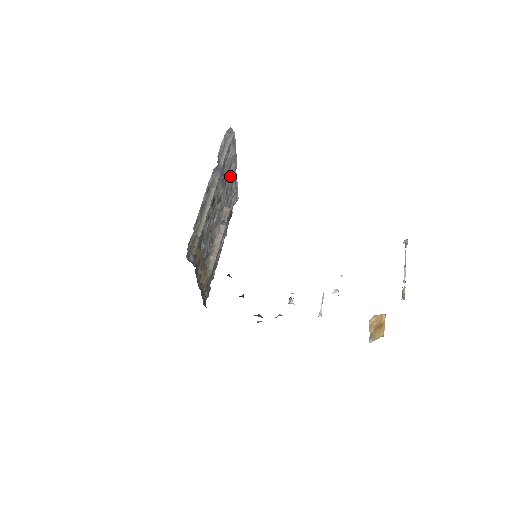
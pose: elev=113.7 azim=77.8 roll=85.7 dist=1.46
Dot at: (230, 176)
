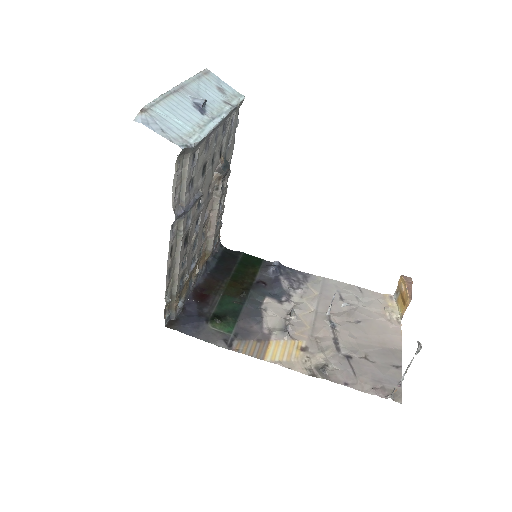
Dot at: (212, 141)
